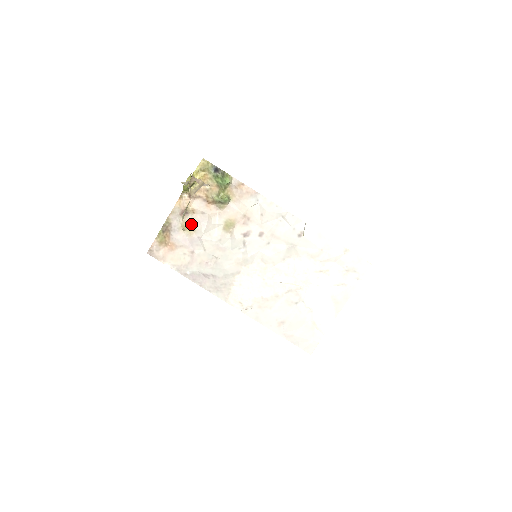
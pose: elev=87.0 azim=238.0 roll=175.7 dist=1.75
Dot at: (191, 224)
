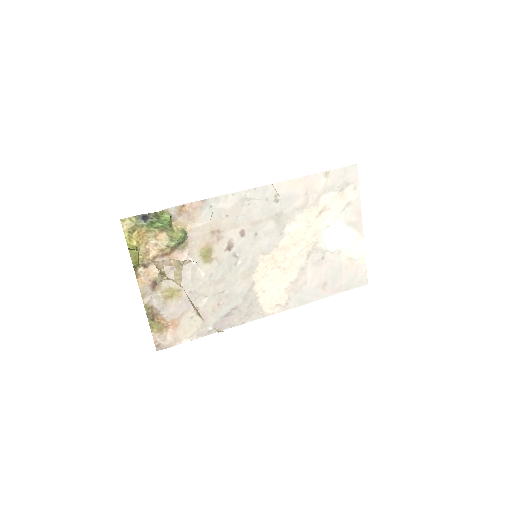
Dot at: (171, 288)
